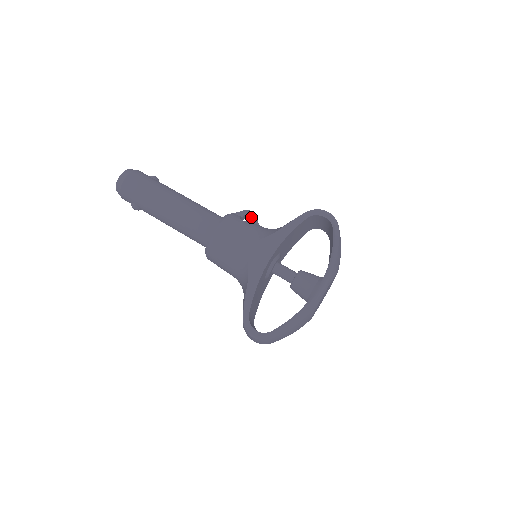
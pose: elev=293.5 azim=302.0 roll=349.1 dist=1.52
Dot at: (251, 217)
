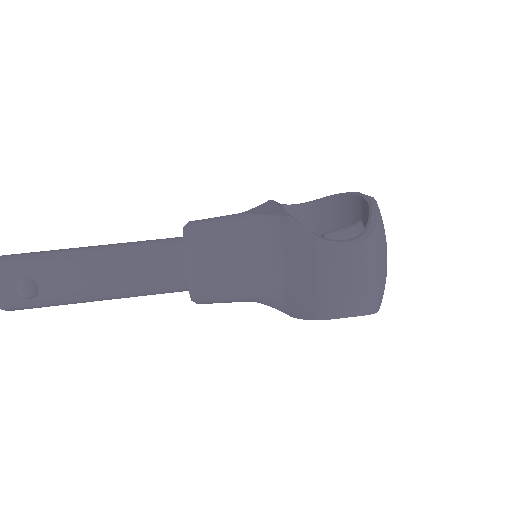
Dot at: occluded
